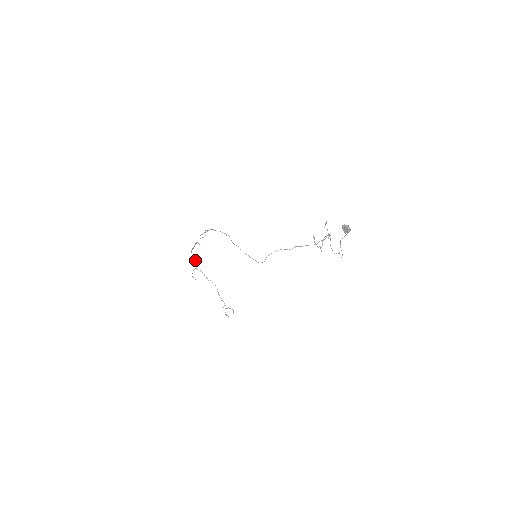
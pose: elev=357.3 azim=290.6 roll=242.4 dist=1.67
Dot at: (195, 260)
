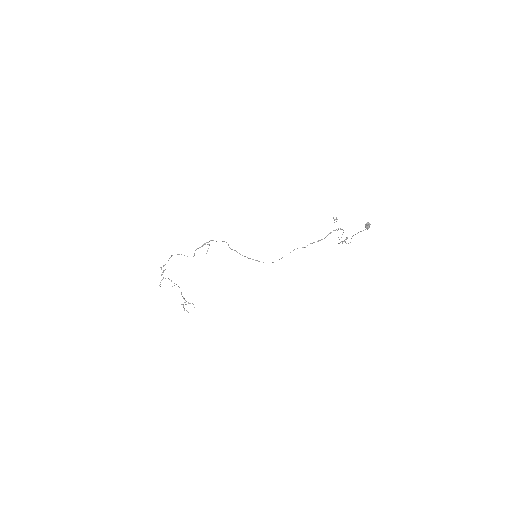
Dot at: (163, 270)
